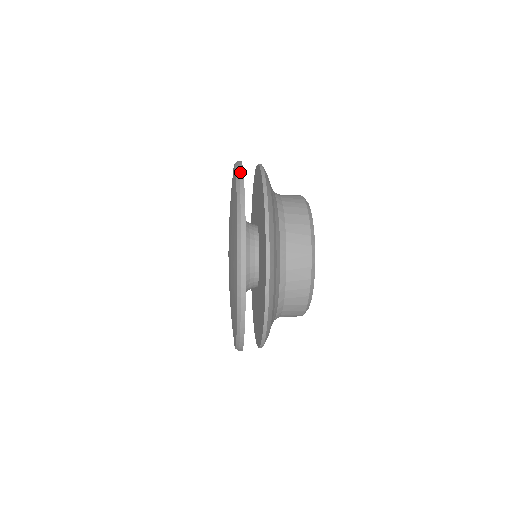
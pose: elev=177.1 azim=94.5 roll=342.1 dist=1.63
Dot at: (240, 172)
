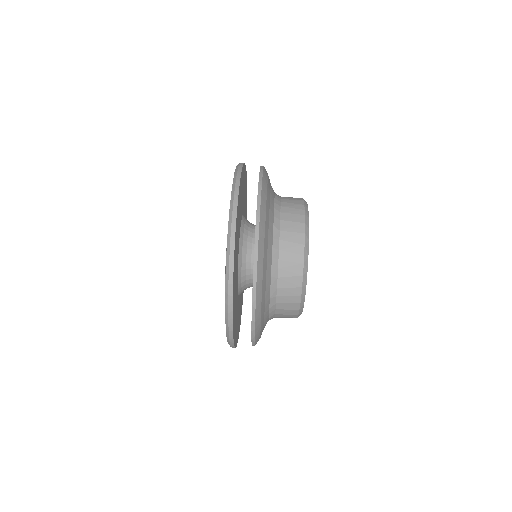
Dot at: (237, 178)
